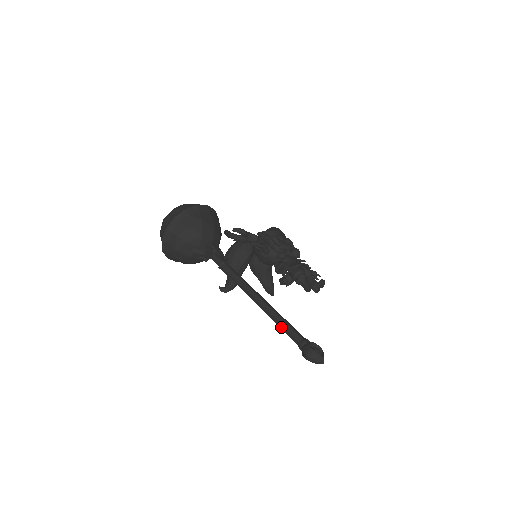
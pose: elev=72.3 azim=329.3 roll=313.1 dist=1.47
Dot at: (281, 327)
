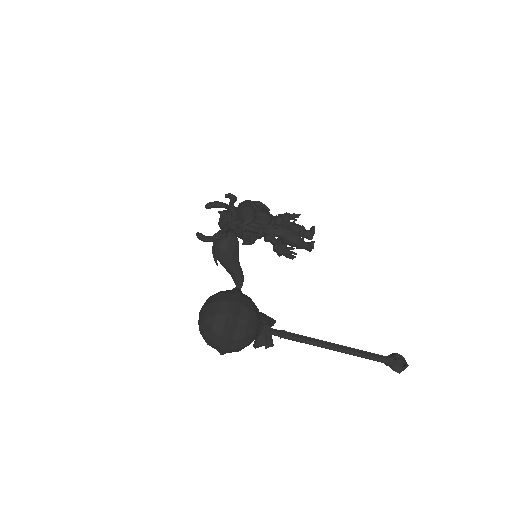
Dot at: (365, 358)
